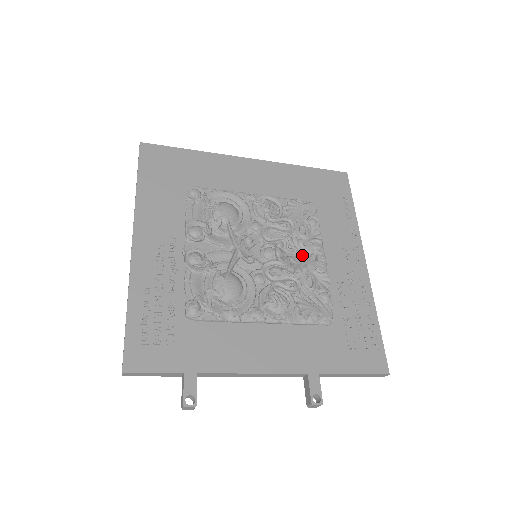
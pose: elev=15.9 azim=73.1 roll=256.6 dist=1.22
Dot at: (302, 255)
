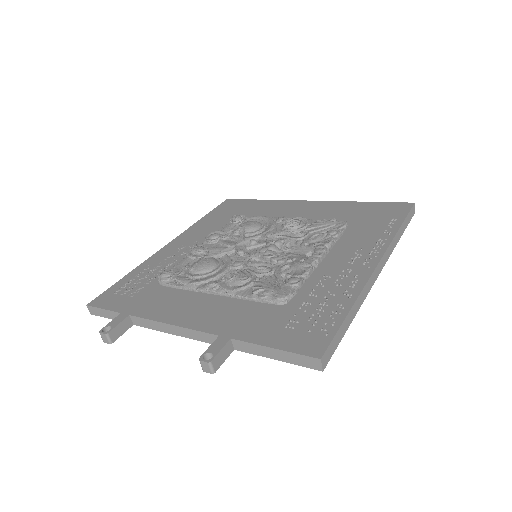
Dot at: (297, 253)
